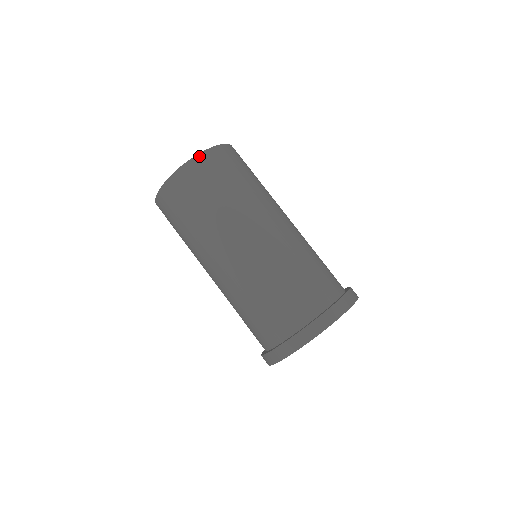
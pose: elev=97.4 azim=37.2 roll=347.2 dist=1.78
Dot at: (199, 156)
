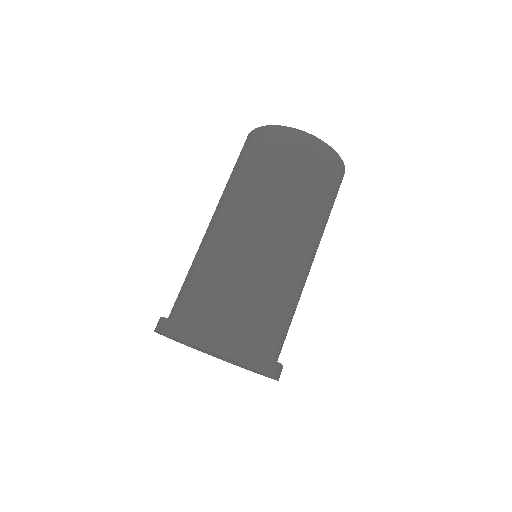
Dot at: (282, 128)
